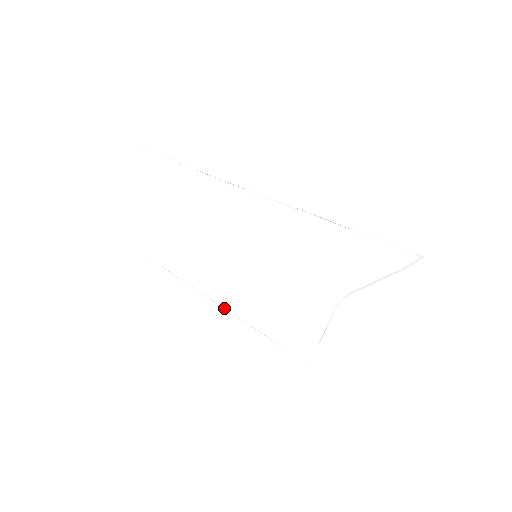
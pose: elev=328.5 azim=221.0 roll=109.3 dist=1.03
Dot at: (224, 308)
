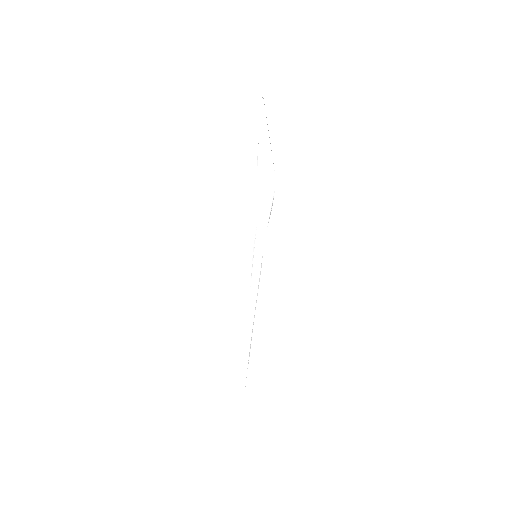
Dot at: occluded
